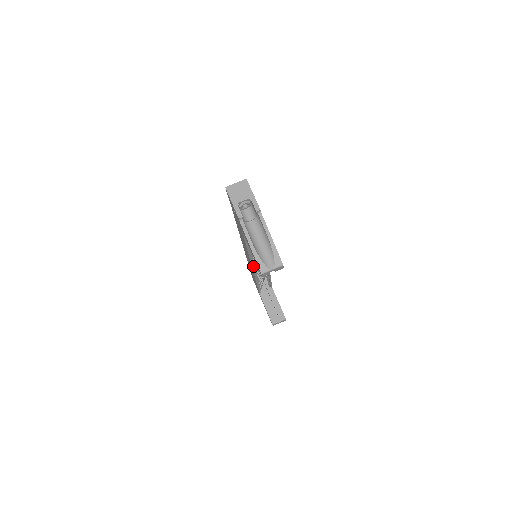
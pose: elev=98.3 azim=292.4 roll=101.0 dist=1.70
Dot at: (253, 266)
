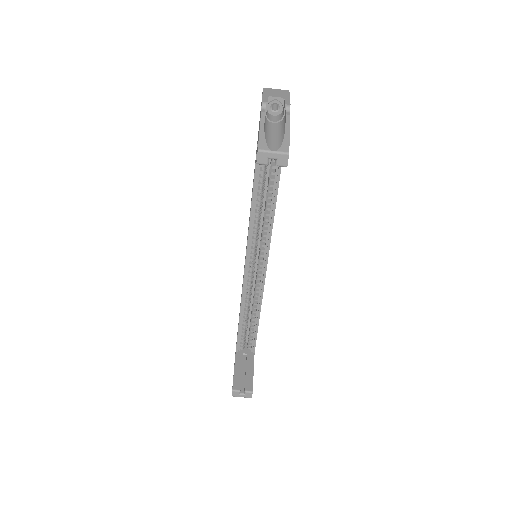
Dot at: (247, 258)
